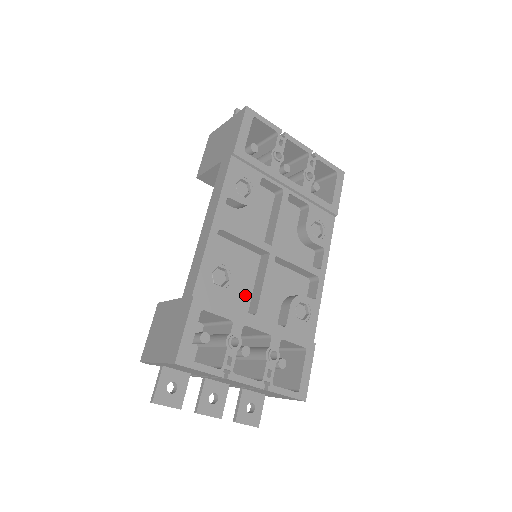
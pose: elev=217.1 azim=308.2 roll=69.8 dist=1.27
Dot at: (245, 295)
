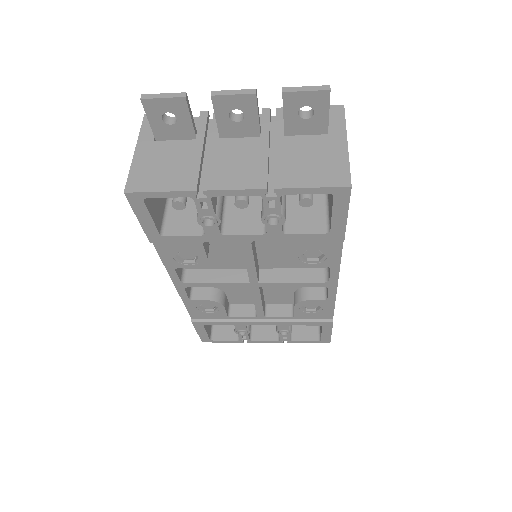
Dot at: (248, 296)
